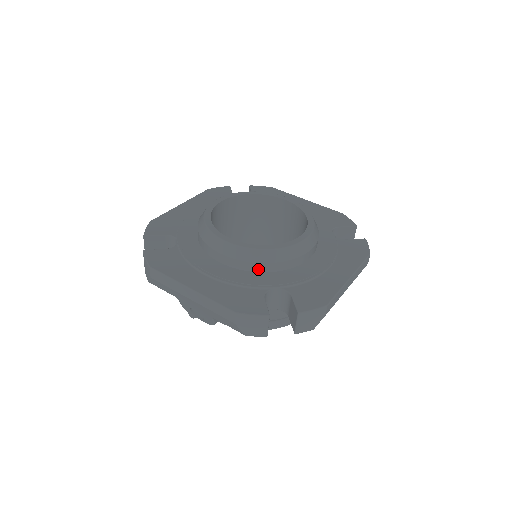
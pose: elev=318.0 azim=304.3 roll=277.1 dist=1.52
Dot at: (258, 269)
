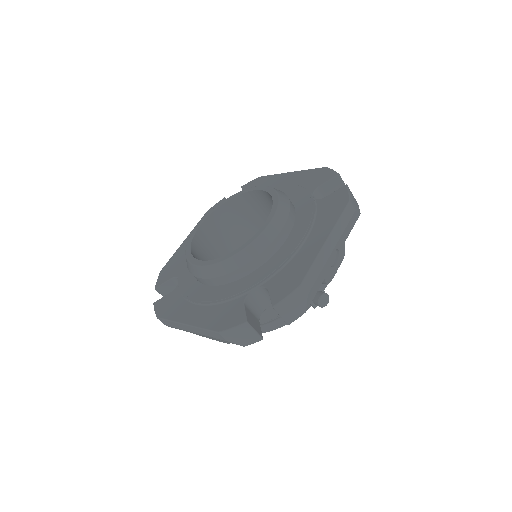
Dot at: (236, 277)
